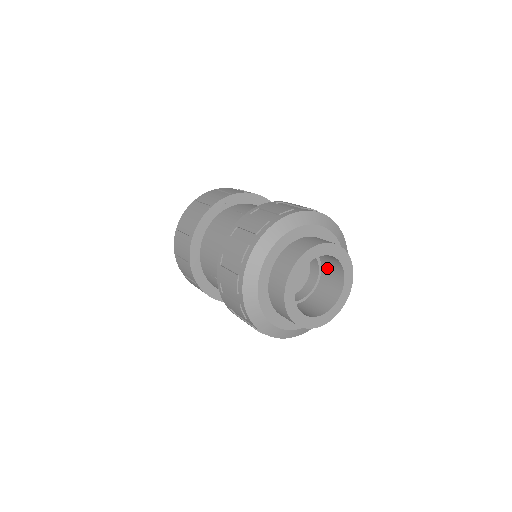
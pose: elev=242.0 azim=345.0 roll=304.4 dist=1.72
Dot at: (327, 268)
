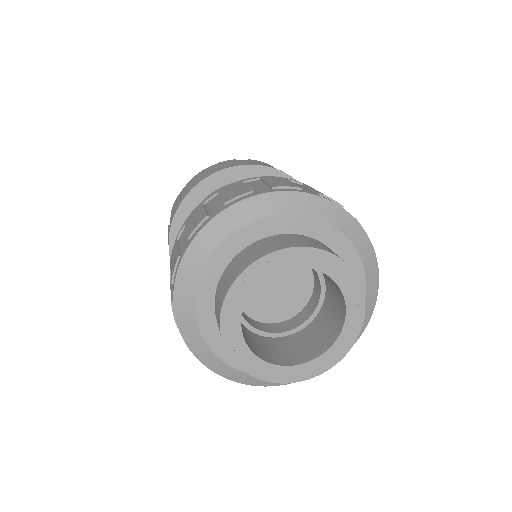
Dot at: occluded
